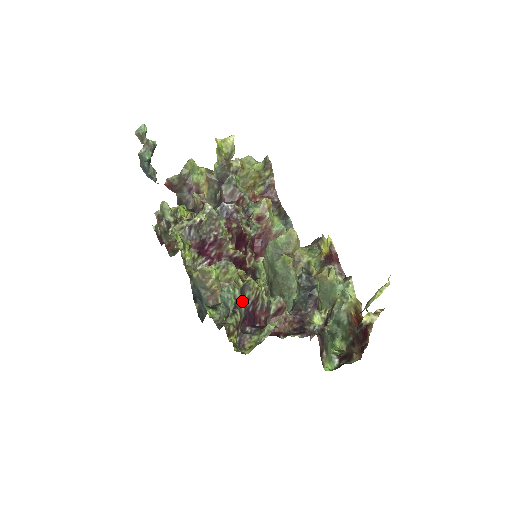
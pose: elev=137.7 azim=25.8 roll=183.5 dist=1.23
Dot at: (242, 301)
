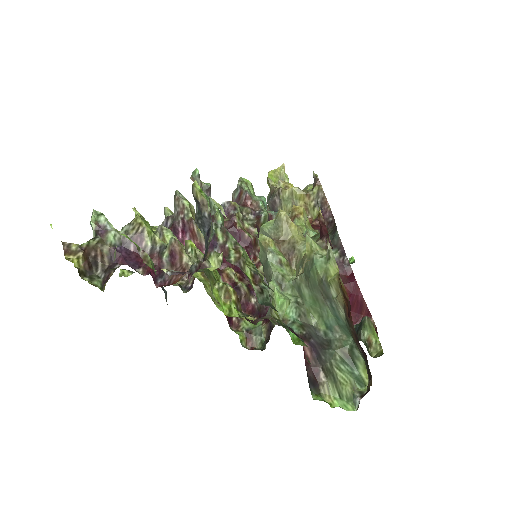
Dot at: (111, 231)
